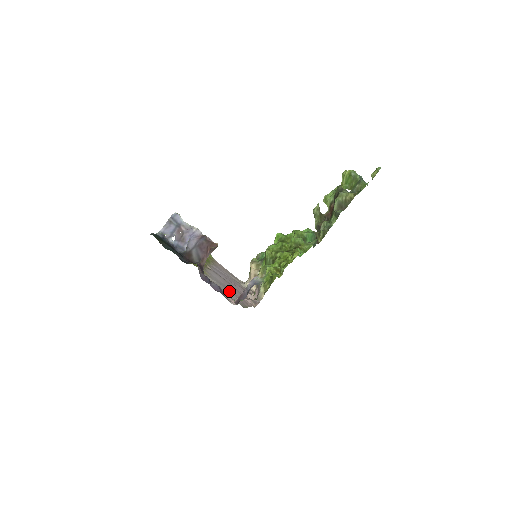
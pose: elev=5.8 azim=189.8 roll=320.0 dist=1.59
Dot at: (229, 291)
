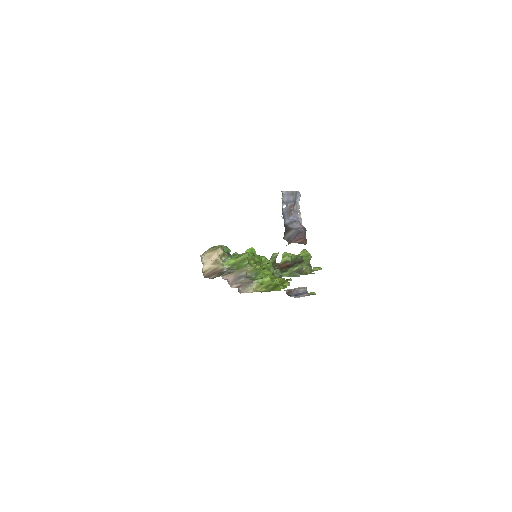
Dot at: occluded
